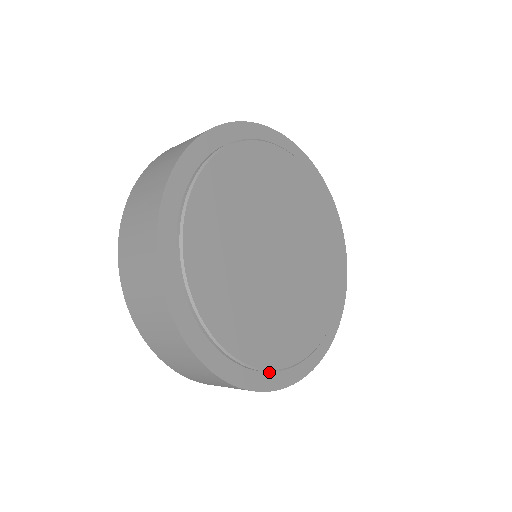
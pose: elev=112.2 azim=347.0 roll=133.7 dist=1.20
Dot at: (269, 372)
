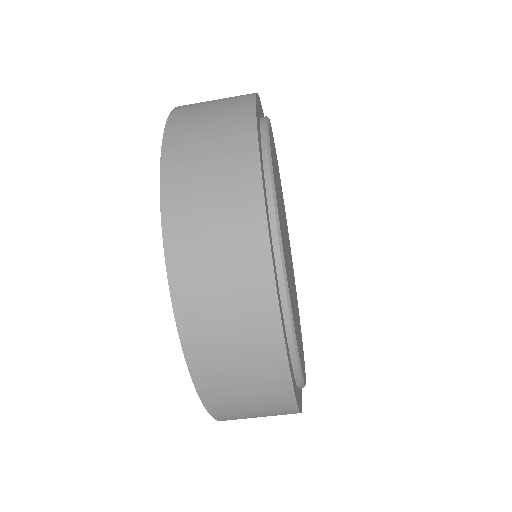
Dot at: (298, 389)
